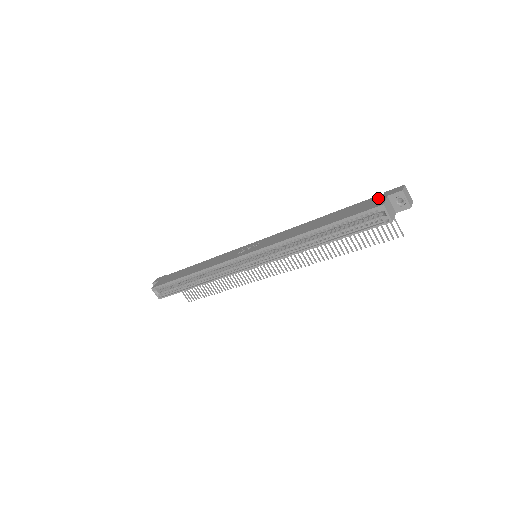
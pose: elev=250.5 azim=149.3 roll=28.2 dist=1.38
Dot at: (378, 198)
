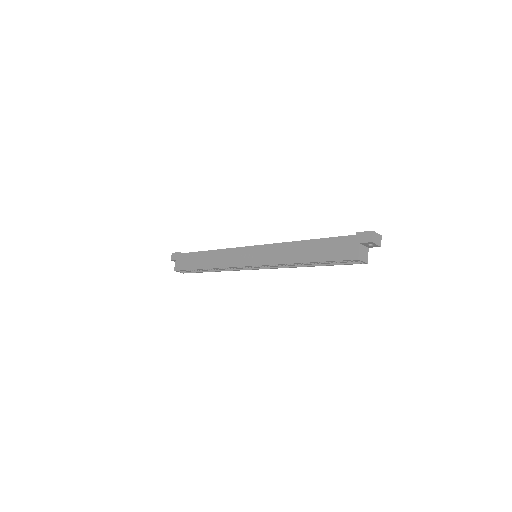
Dot at: (352, 242)
